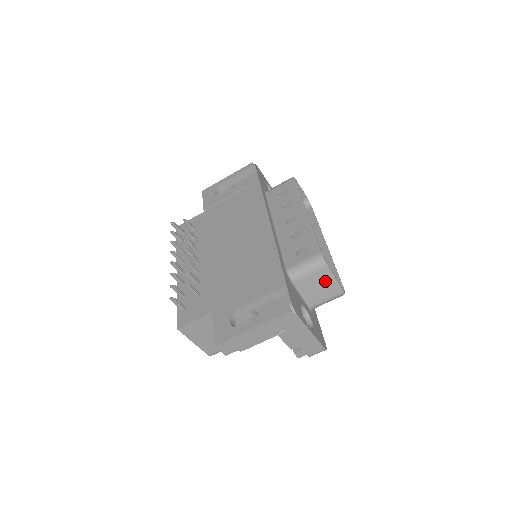
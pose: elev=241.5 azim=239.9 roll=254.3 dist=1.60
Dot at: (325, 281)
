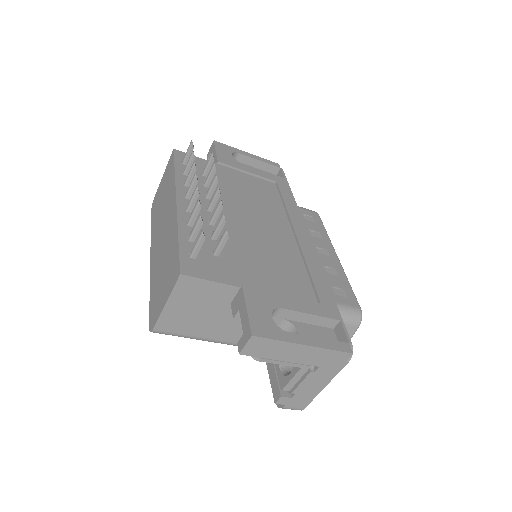
Dot at: occluded
